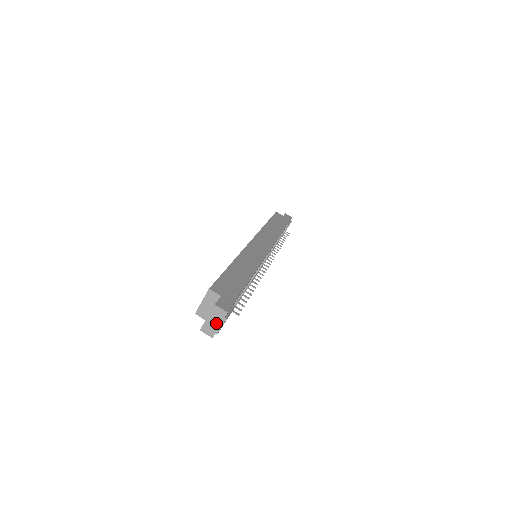
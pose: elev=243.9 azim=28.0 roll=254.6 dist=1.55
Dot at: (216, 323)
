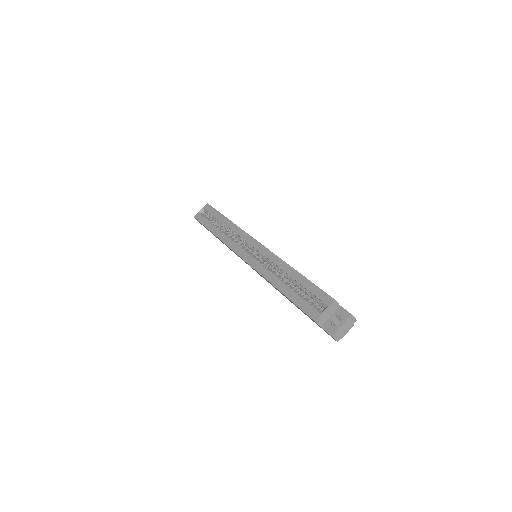
Dot at: (346, 329)
